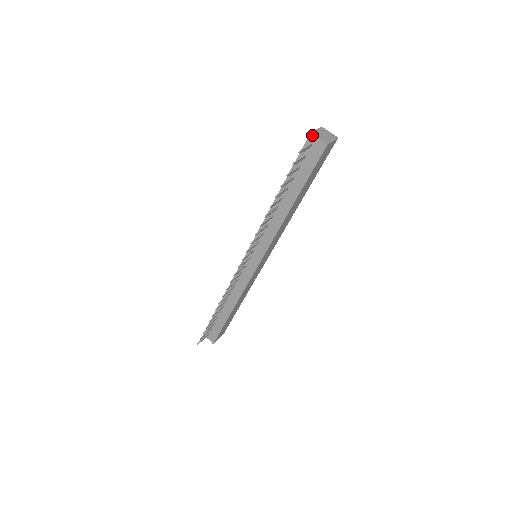
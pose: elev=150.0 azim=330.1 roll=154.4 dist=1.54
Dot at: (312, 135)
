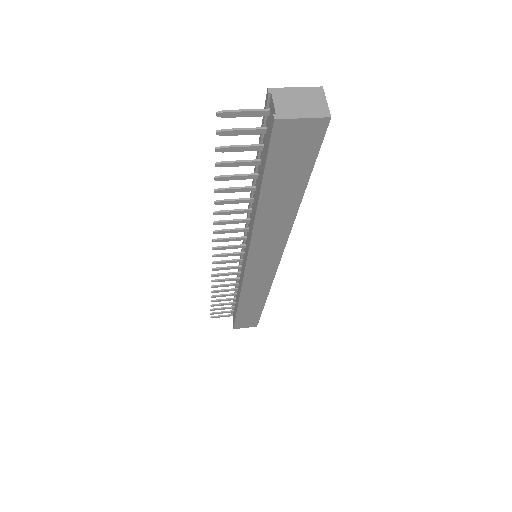
Dot at: (268, 93)
